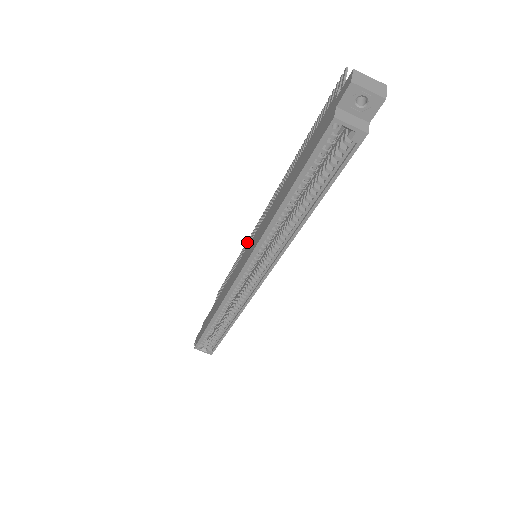
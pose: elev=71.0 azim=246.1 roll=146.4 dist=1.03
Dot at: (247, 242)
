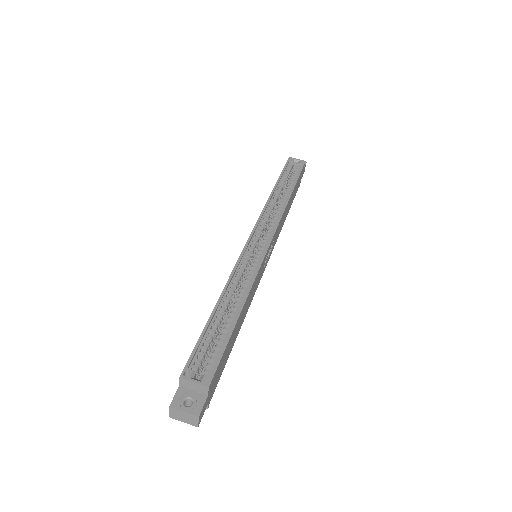
Dot at: occluded
